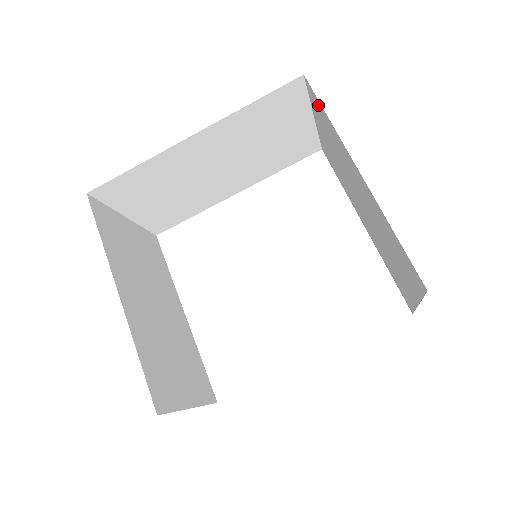
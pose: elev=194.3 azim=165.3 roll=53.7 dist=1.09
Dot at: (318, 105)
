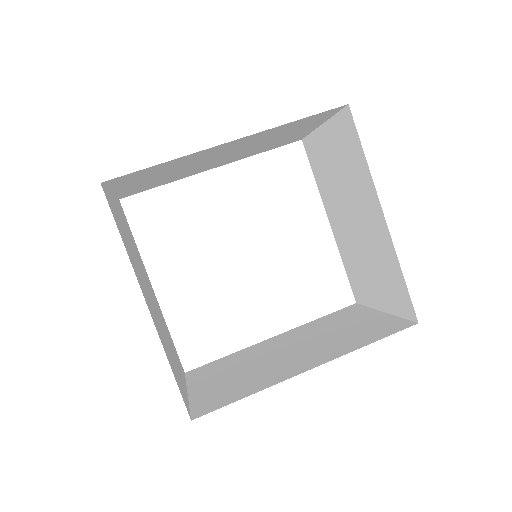
Dot at: (352, 135)
